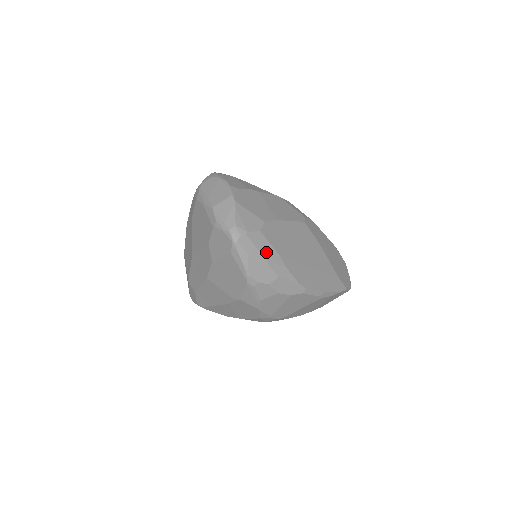
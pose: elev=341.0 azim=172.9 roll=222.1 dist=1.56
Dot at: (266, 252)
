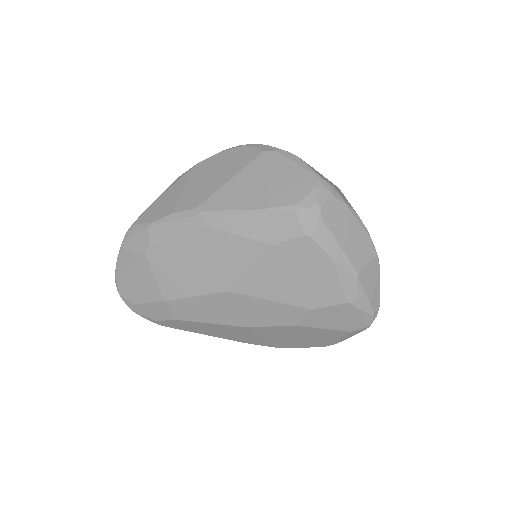
Dot at: occluded
